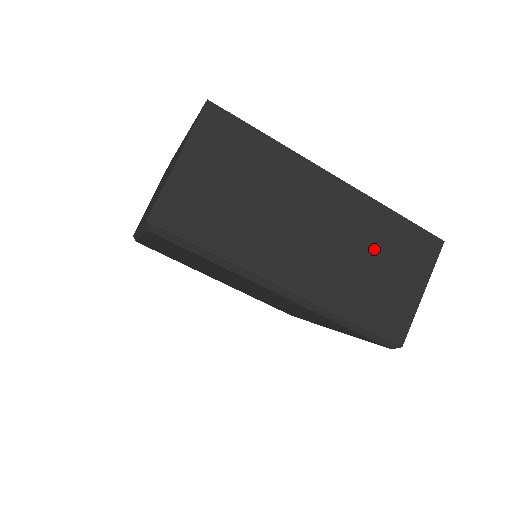
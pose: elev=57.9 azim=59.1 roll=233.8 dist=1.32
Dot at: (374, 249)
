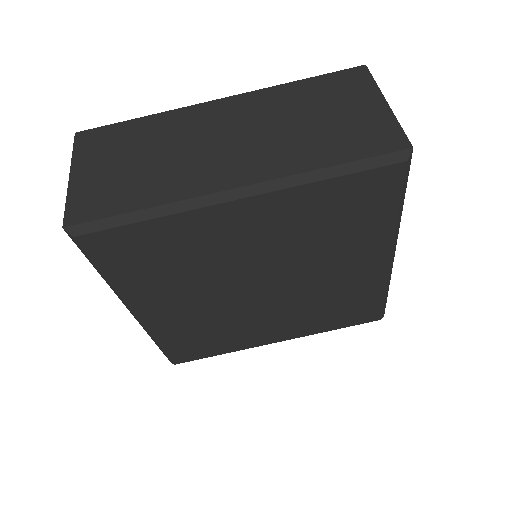
Dot at: (300, 111)
